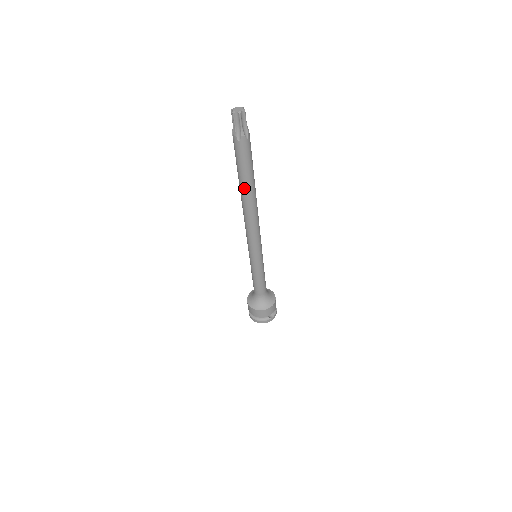
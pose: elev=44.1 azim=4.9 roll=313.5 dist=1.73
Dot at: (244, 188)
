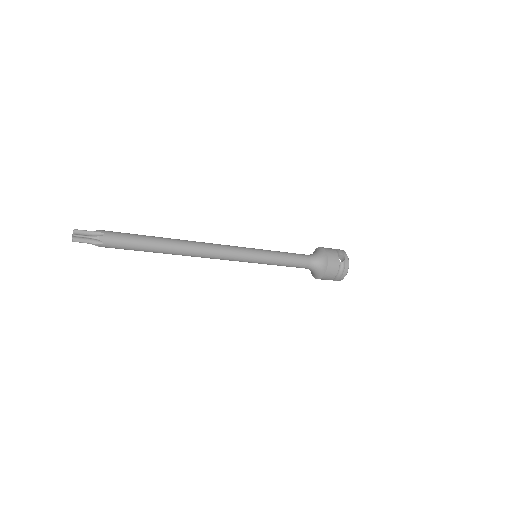
Dot at: (160, 250)
